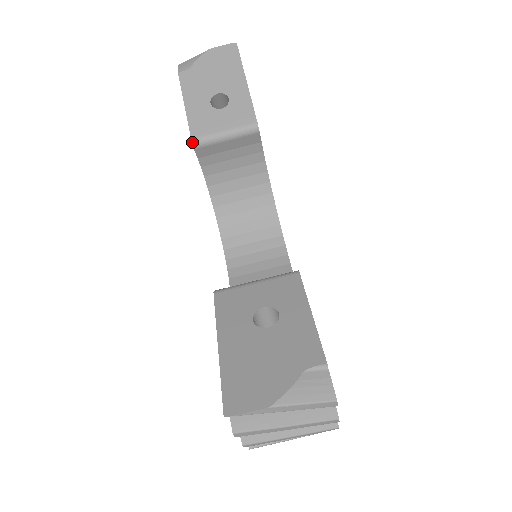
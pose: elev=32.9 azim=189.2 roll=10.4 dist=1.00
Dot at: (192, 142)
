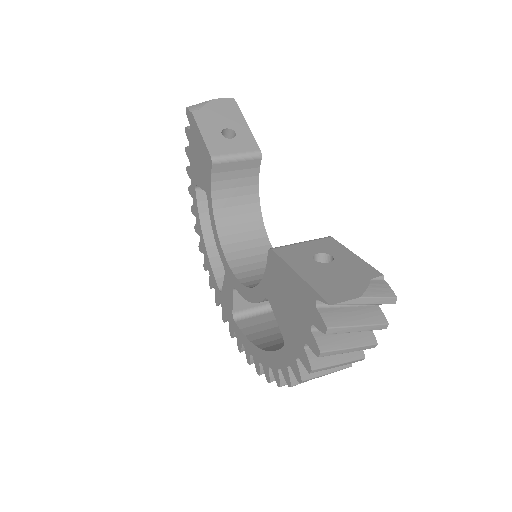
Dot at: (211, 158)
